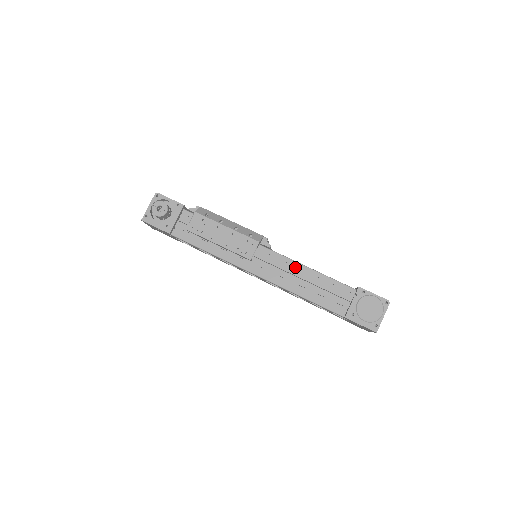
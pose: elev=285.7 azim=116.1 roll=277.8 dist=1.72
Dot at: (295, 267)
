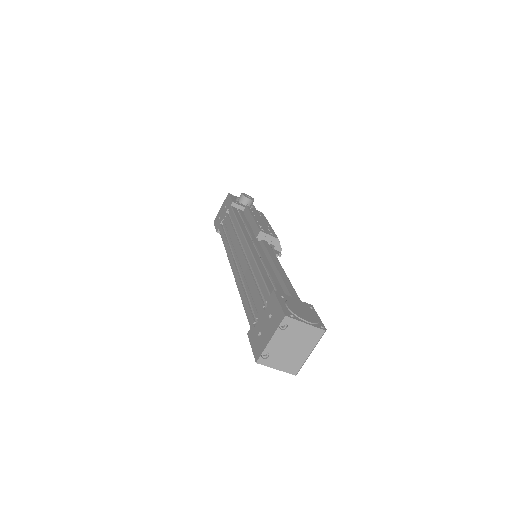
Dot at: occluded
